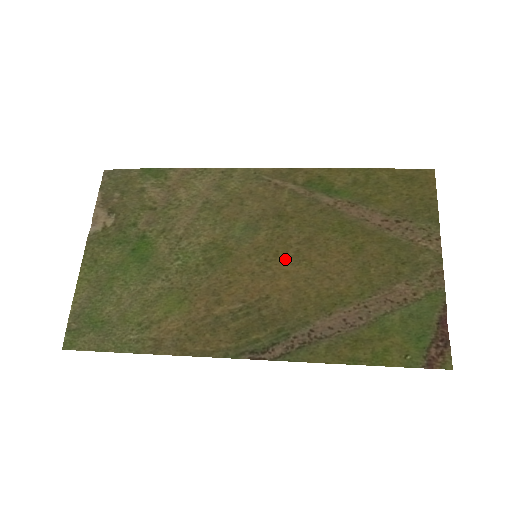
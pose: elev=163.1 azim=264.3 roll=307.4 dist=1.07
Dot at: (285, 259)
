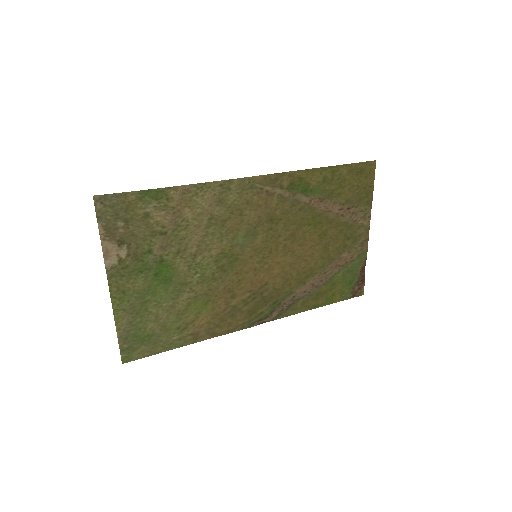
Dot at: (277, 254)
